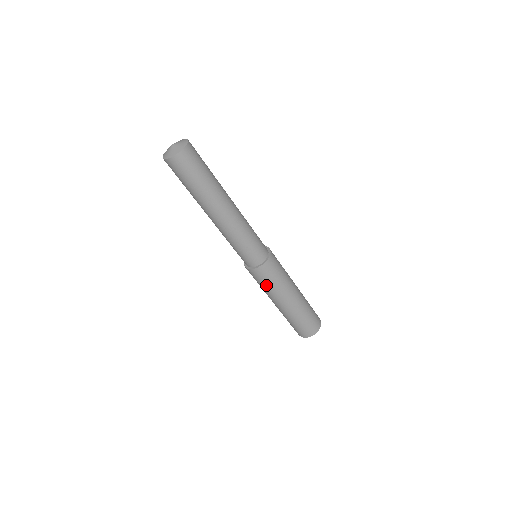
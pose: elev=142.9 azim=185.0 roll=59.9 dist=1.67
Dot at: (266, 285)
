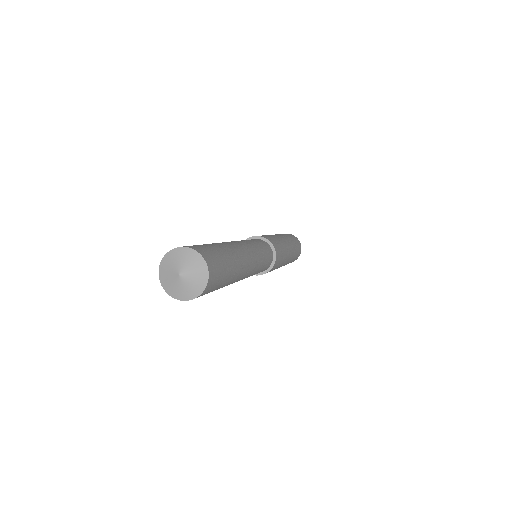
Dot at: (274, 269)
